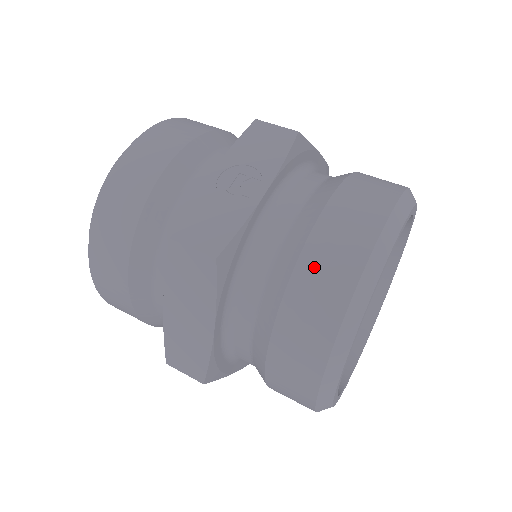
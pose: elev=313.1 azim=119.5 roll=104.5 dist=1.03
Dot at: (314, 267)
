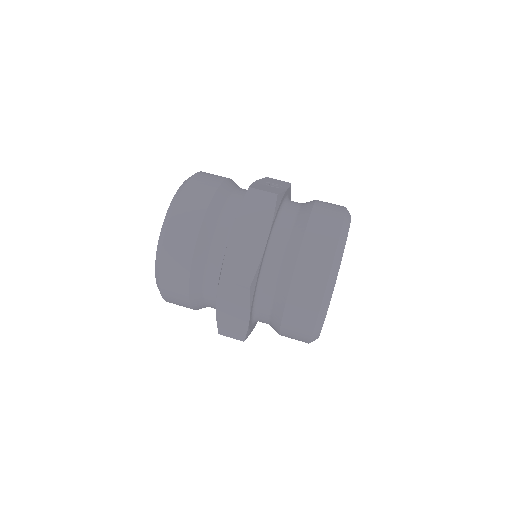
Dot at: (321, 211)
